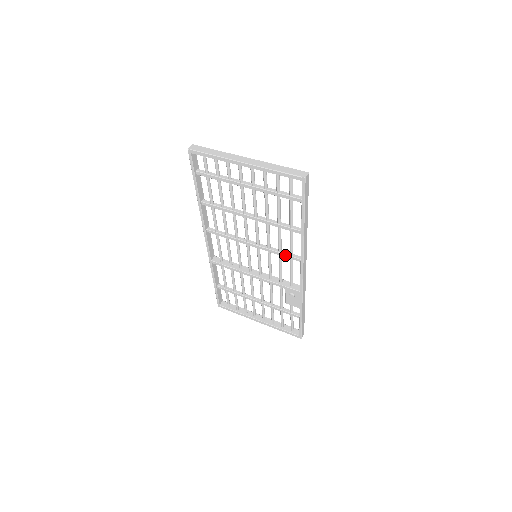
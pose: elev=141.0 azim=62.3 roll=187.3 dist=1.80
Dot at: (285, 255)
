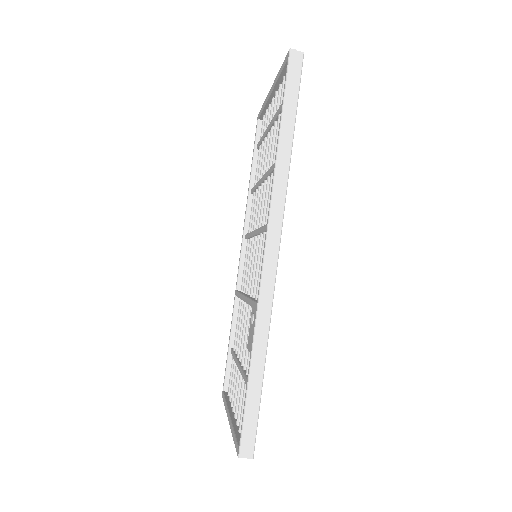
Dot at: (265, 226)
